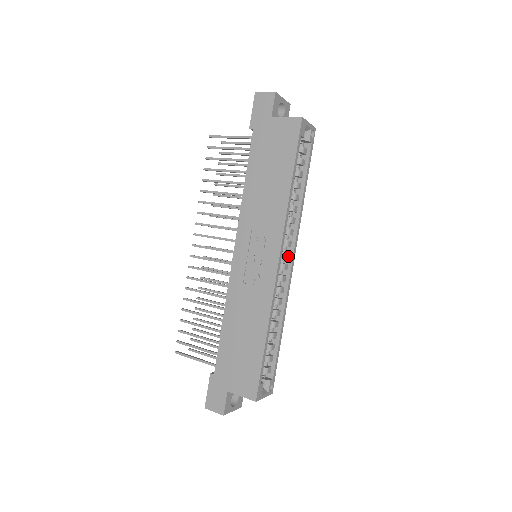
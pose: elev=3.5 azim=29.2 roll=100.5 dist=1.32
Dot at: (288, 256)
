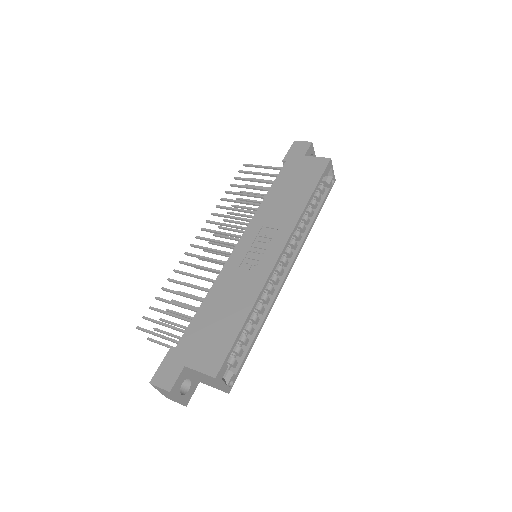
Dot at: (286, 264)
